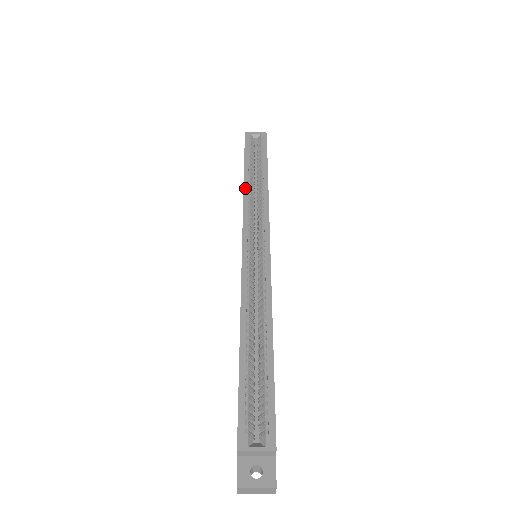
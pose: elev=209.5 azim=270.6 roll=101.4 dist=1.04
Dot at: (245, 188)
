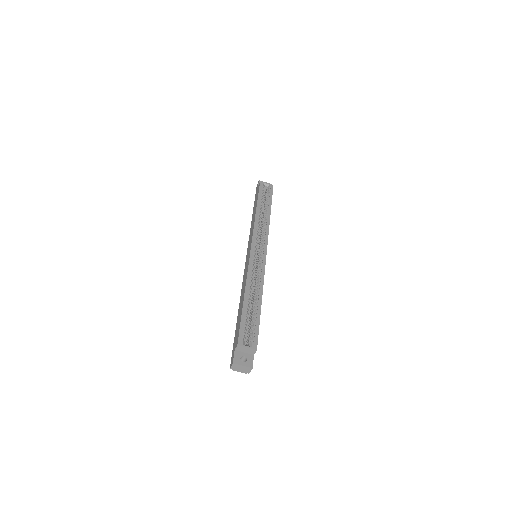
Dot at: (256, 215)
